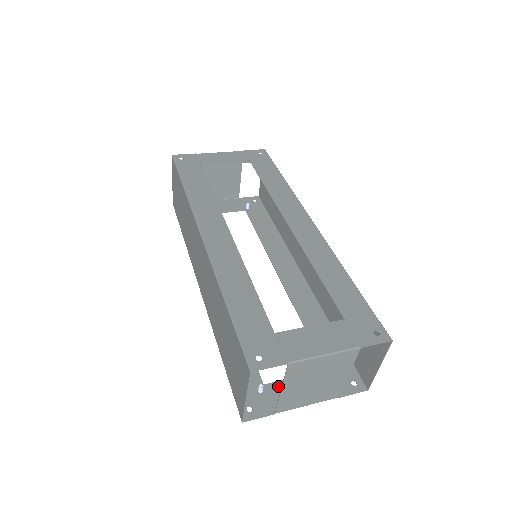
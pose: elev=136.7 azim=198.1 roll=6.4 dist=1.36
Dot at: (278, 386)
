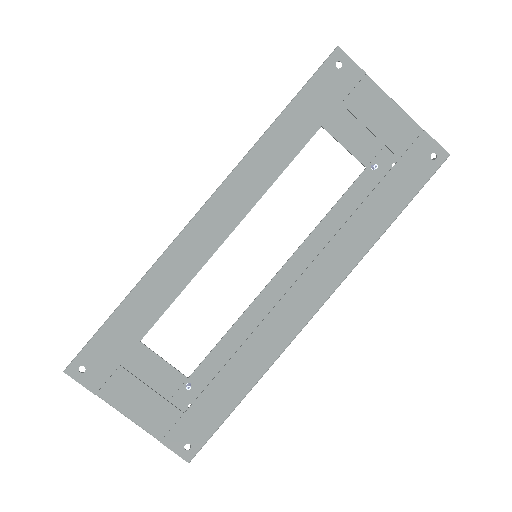
Dot at: (142, 350)
